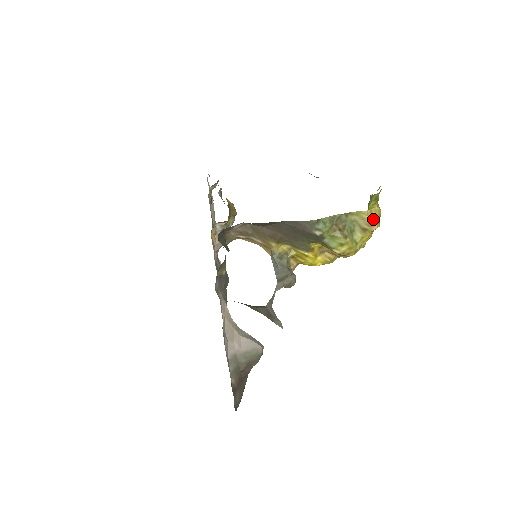
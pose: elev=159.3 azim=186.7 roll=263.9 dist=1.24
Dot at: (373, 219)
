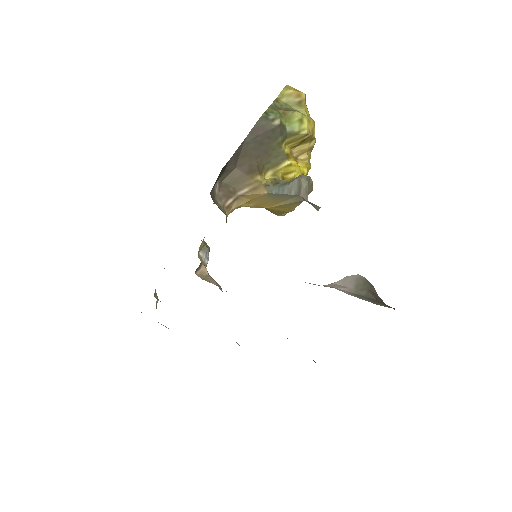
Dot at: (295, 90)
